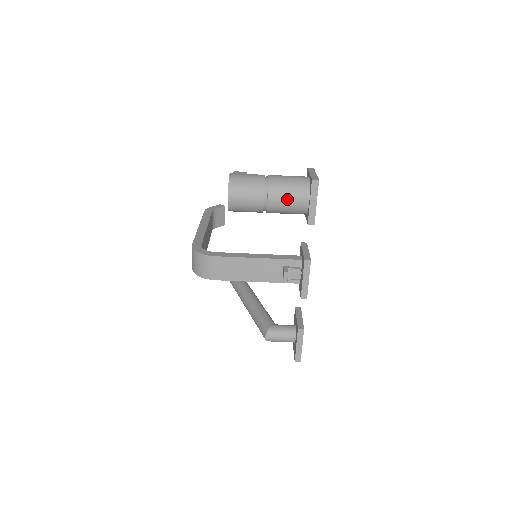
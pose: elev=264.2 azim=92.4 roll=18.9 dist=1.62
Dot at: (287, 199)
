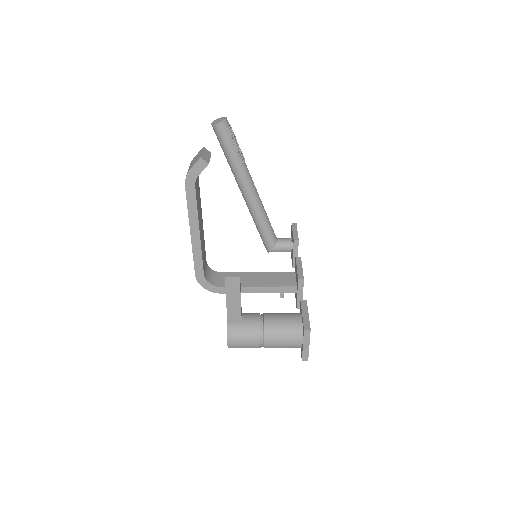
Dot at: occluded
